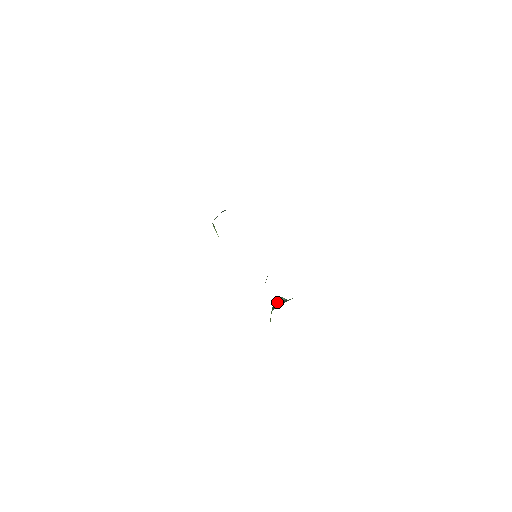
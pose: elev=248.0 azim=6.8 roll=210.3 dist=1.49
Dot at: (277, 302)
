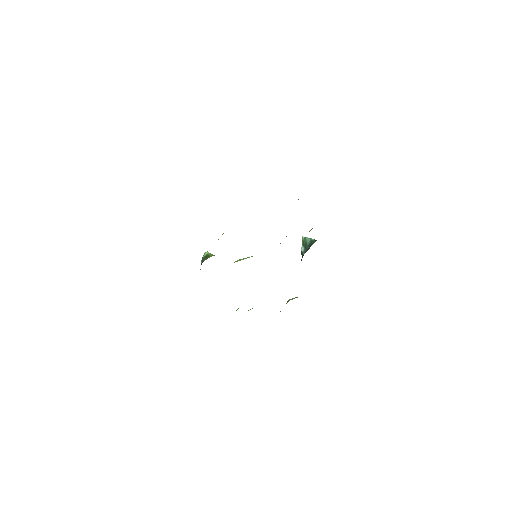
Dot at: (303, 246)
